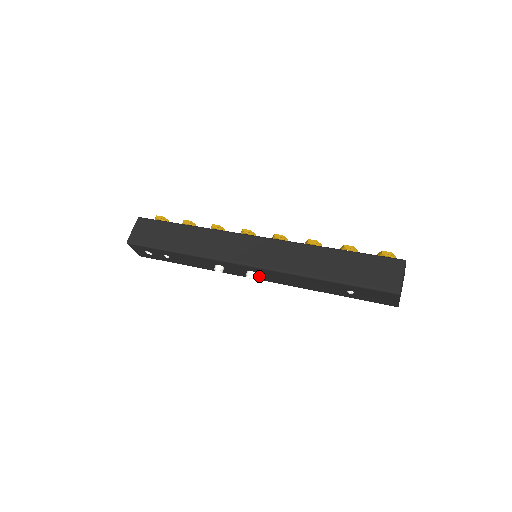
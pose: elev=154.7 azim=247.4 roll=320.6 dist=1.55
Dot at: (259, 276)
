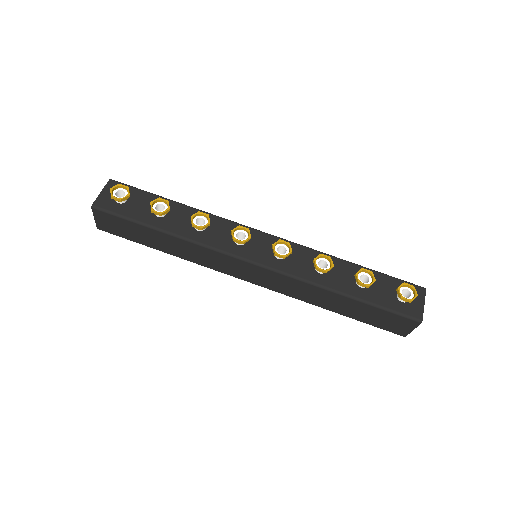
Dot at: occluded
